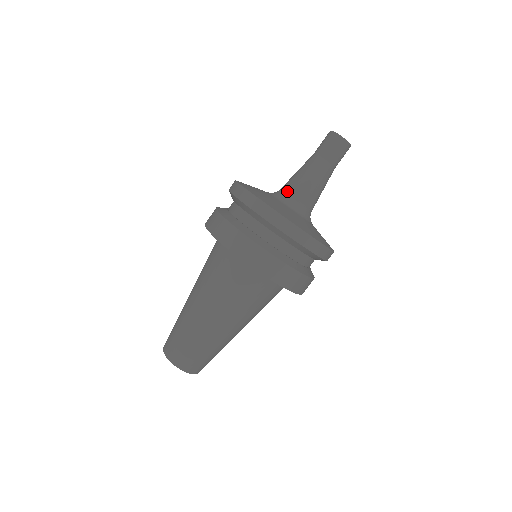
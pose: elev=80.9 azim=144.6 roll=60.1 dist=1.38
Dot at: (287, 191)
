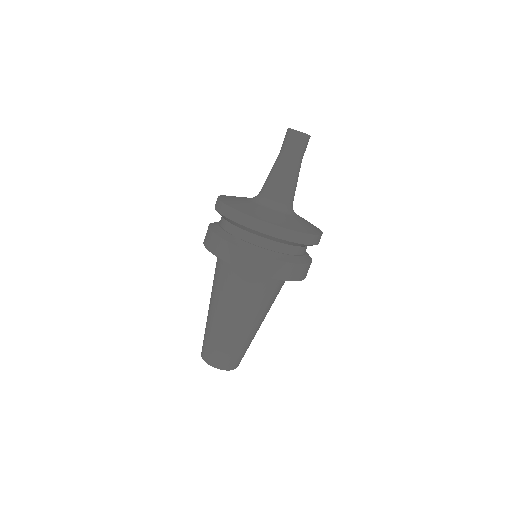
Dot at: (265, 194)
